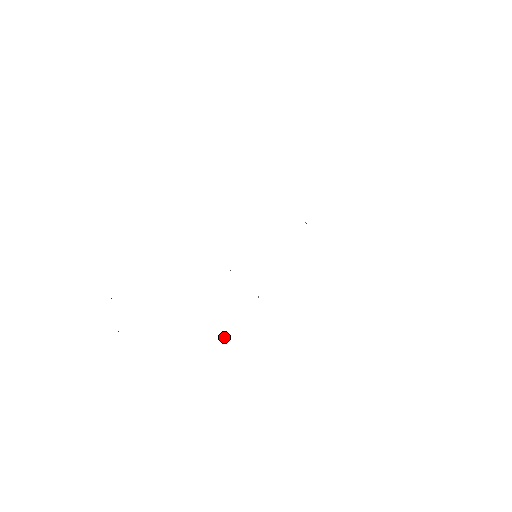
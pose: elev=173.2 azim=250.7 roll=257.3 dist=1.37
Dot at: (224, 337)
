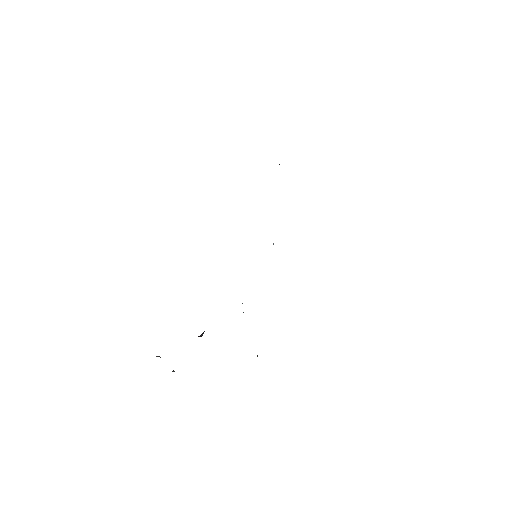
Dot at: occluded
